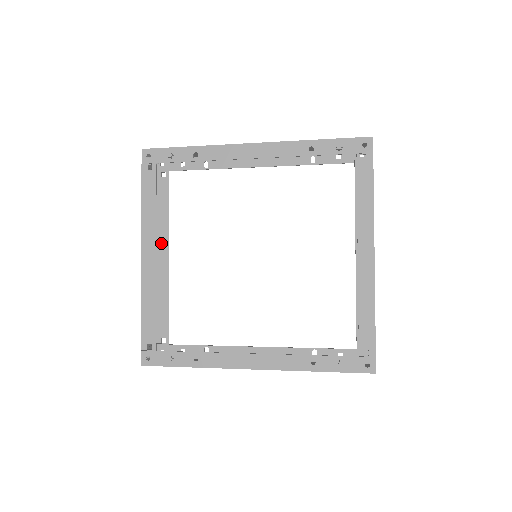
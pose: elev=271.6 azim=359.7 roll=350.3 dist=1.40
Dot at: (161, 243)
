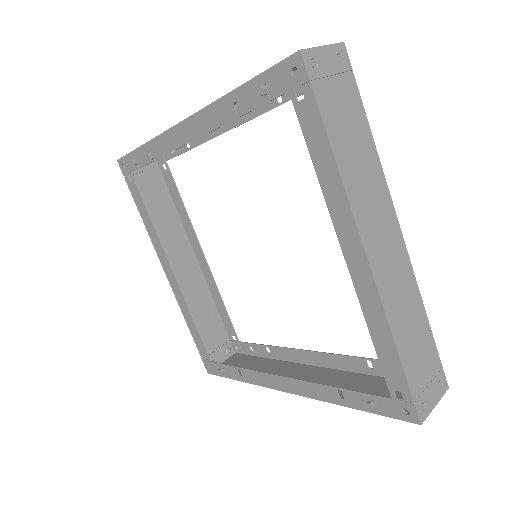
Dot at: (193, 242)
